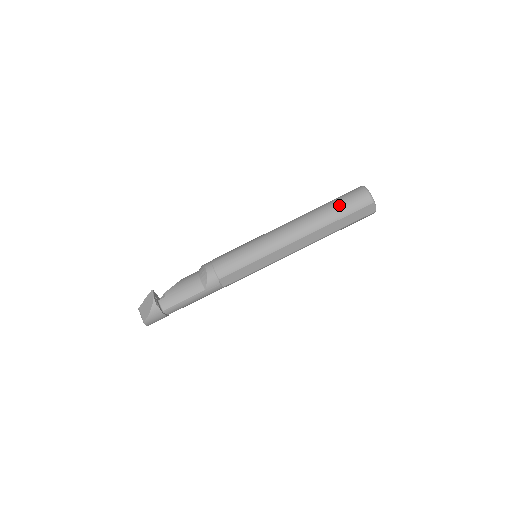
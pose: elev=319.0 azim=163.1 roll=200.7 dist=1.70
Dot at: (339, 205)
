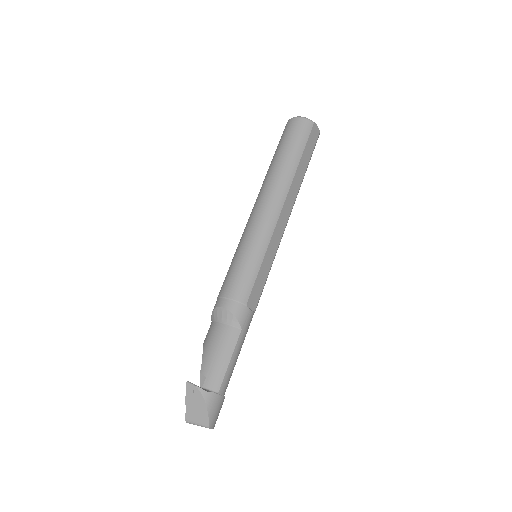
Dot at: (289, 146)
